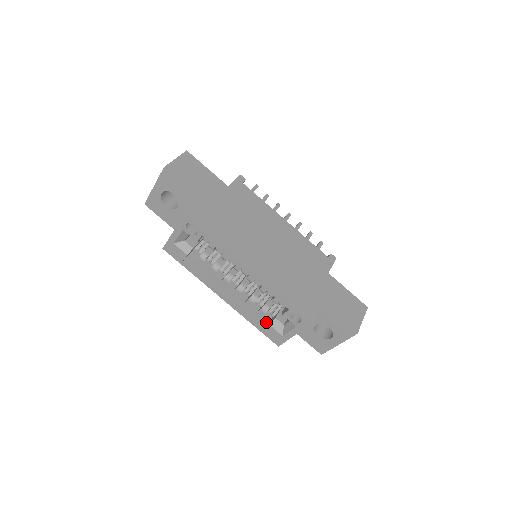
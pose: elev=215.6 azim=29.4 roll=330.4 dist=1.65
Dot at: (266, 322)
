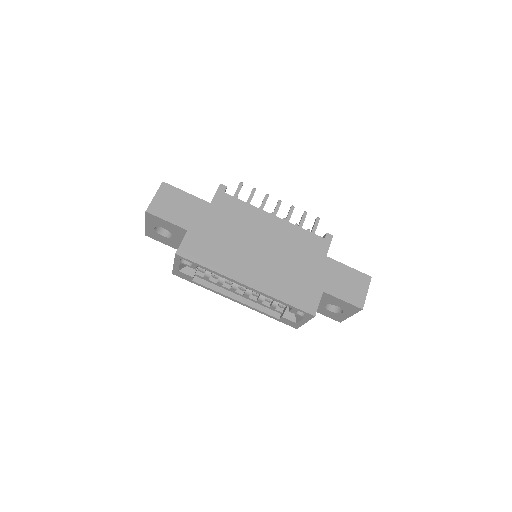
Dot at: (280, 312)
